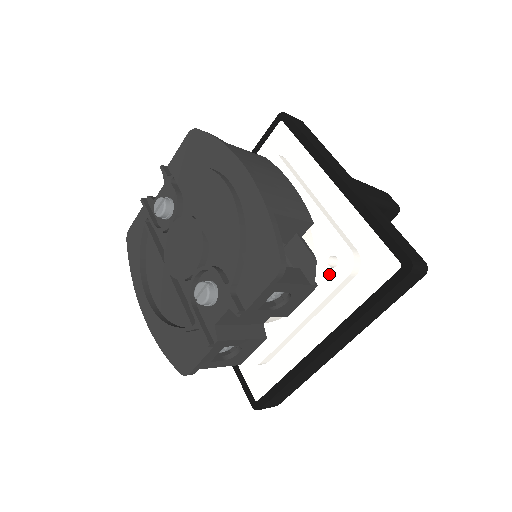
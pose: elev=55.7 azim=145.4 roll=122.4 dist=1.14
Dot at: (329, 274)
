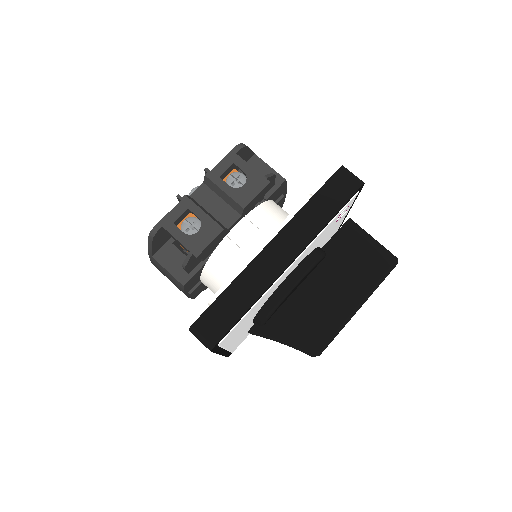
Dot at: occluded
